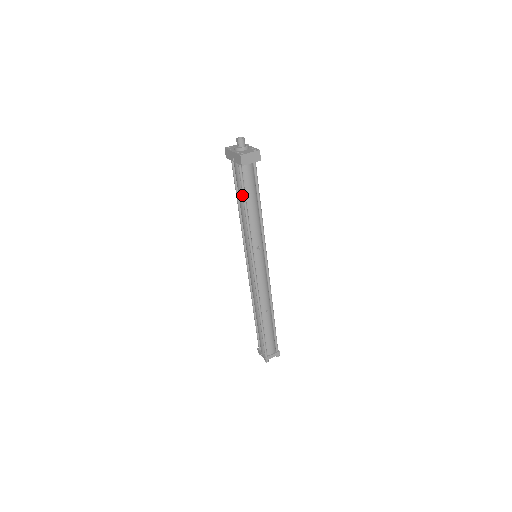
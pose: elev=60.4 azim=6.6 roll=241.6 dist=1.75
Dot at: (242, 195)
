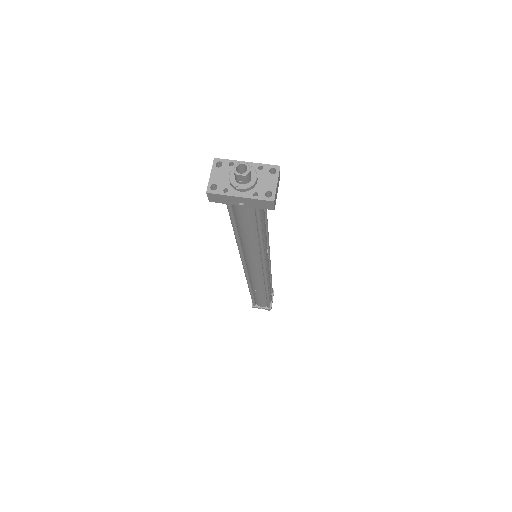
Dot at: (258, 230)
